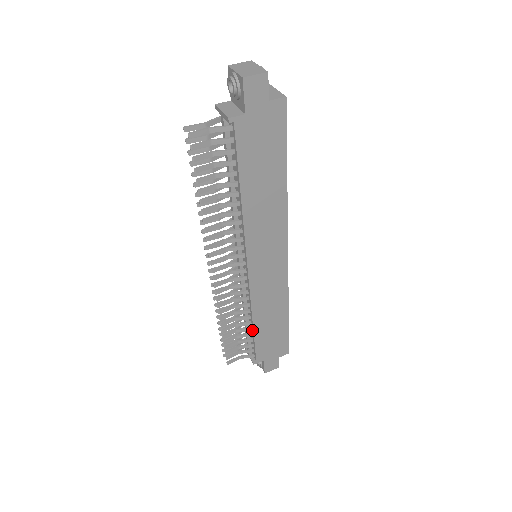
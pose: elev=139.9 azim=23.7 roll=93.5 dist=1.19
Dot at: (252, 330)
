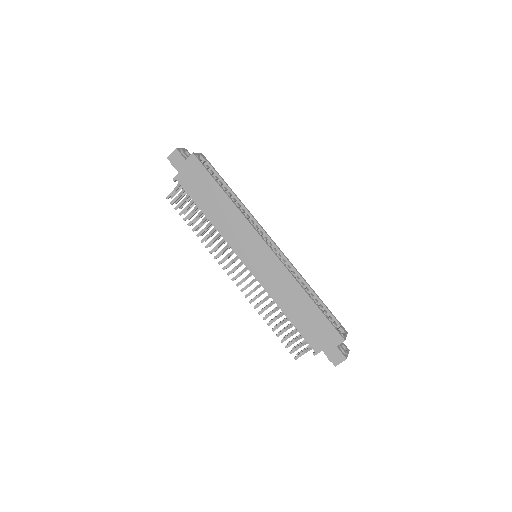
Dot at: (289, 319)
